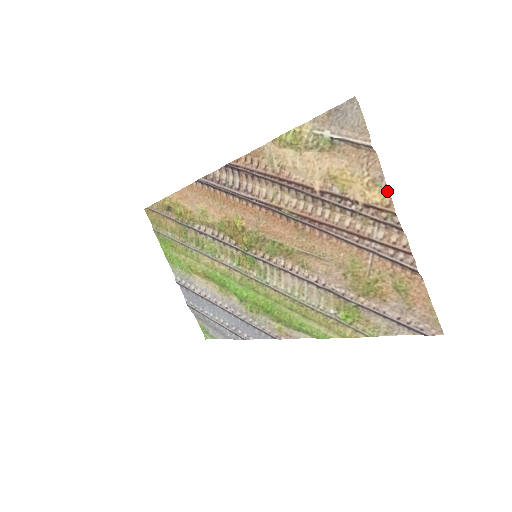
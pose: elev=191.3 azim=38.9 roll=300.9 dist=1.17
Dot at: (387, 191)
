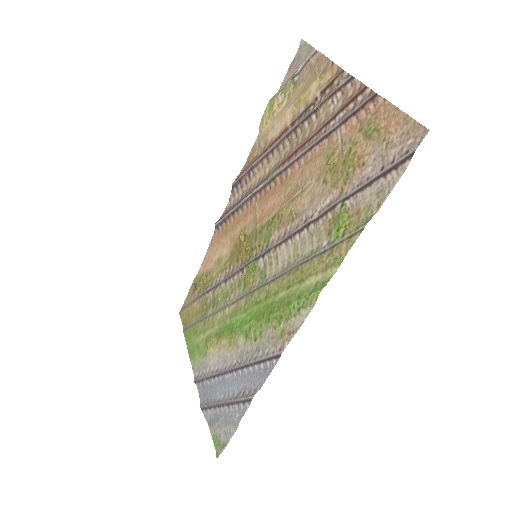
Dot at: (334, 65)
